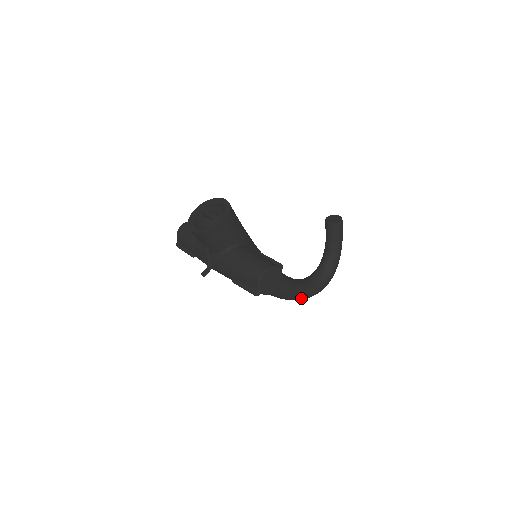
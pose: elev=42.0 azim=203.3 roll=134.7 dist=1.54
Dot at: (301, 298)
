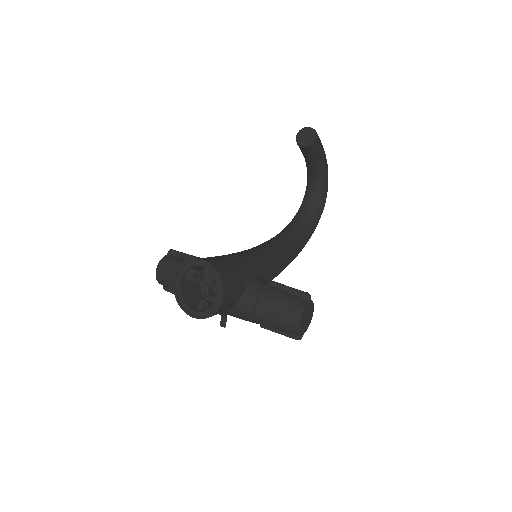
Dot at: occluded
